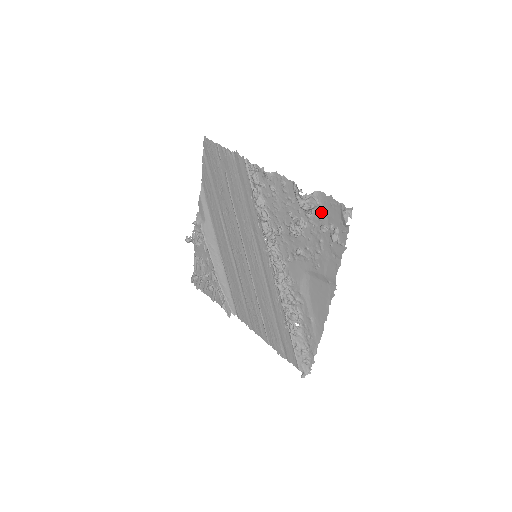
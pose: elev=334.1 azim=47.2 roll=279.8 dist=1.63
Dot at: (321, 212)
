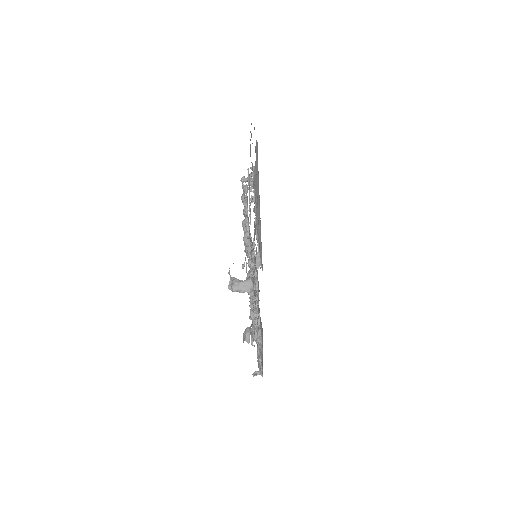
Dot at: occluded
